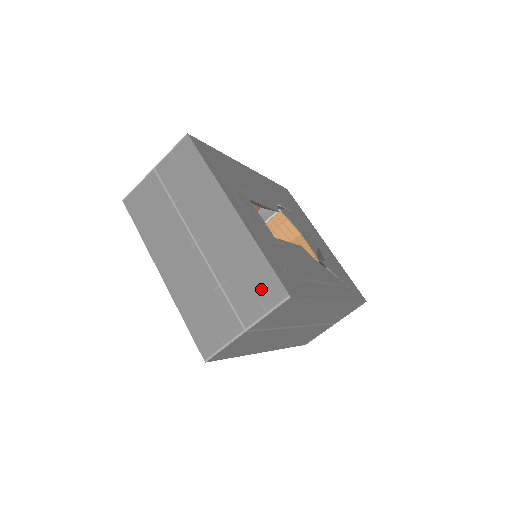
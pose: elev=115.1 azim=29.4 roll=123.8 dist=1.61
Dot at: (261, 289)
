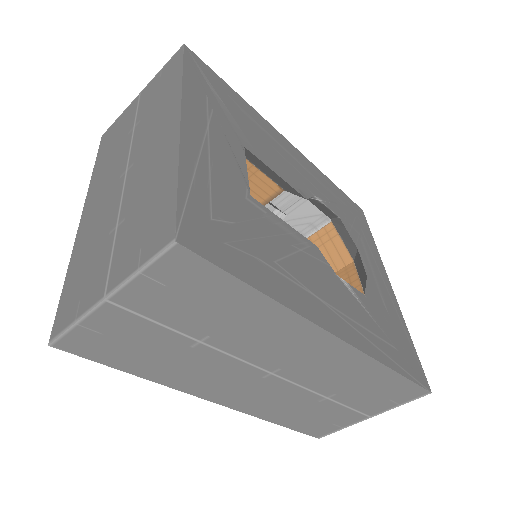
Dot at: (150, 229)
